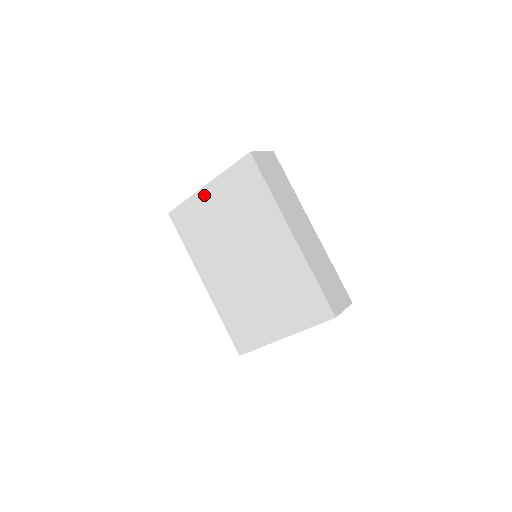
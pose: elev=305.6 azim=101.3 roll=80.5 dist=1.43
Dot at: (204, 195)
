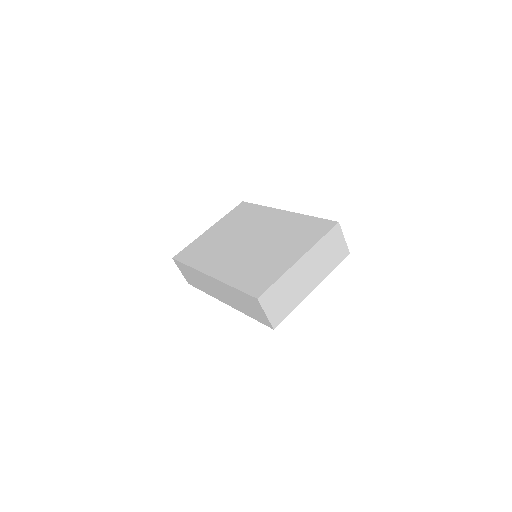
Dot at: (207, 233)
